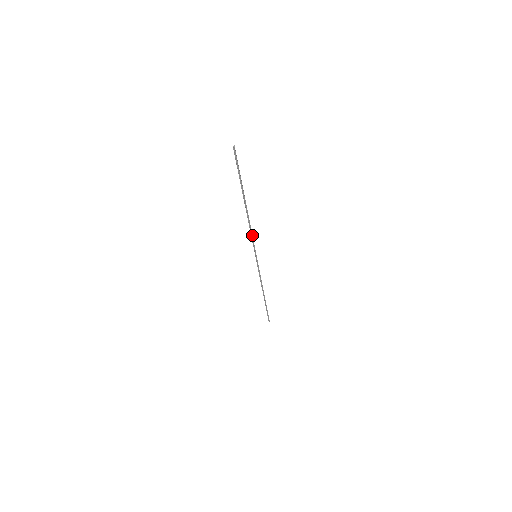
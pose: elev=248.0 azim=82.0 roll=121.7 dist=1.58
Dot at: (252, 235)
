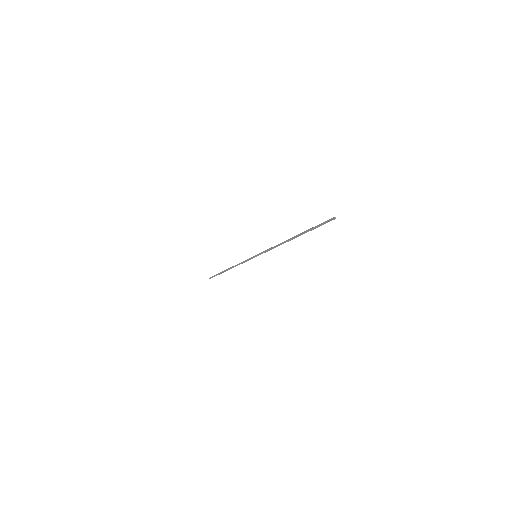
Dot at: (271, 249)
